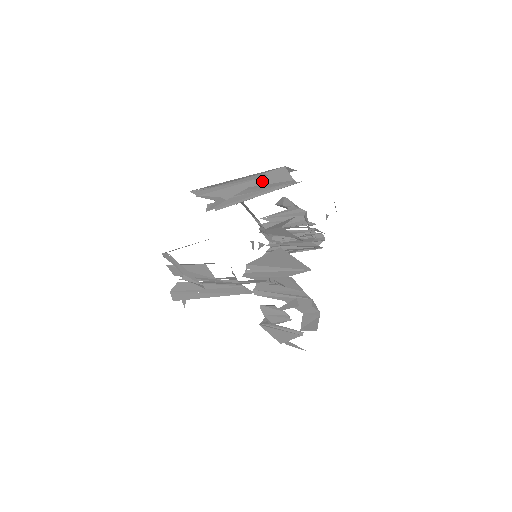
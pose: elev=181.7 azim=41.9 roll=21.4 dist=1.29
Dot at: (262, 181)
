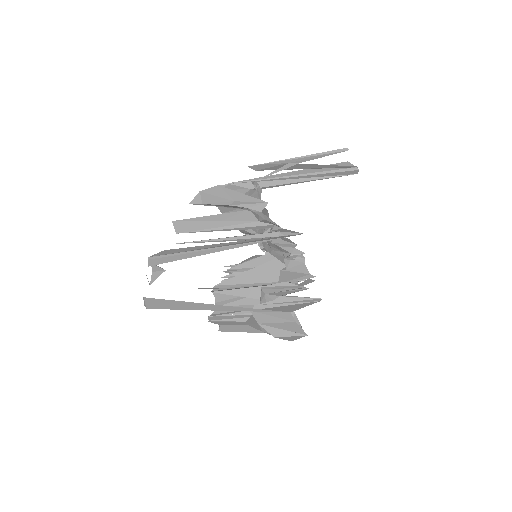
Dot at: (322, 169)
